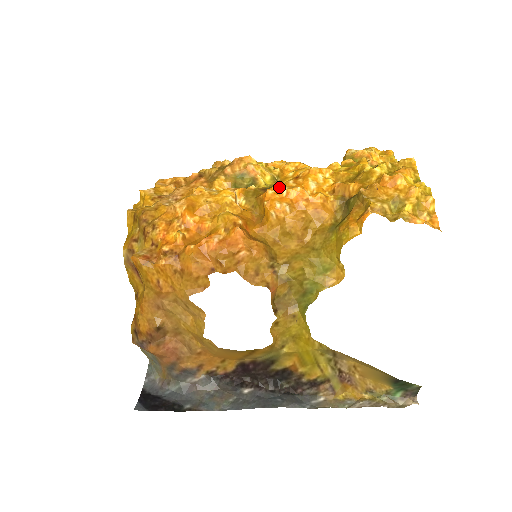
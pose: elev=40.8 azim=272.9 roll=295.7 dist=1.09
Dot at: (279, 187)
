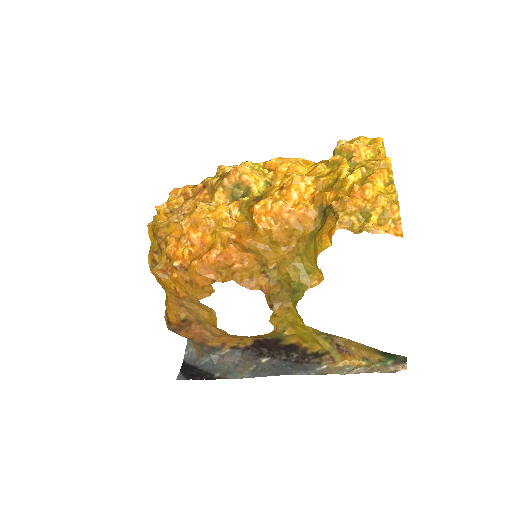
Dot at: (265, 201)
